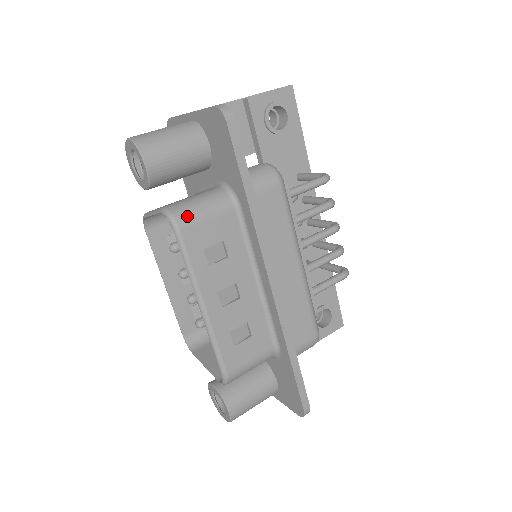
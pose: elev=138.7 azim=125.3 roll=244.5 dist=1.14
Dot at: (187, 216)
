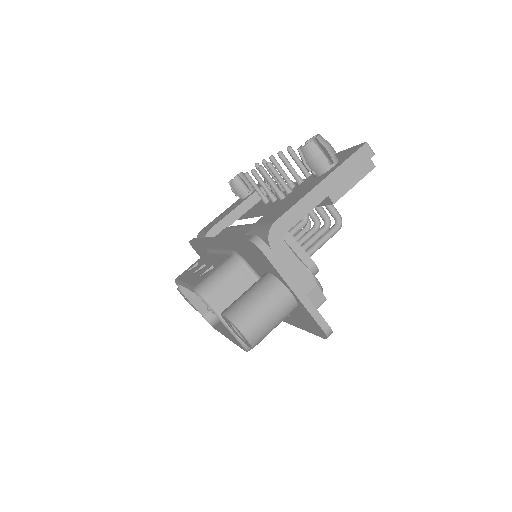
Dot at: occluded
